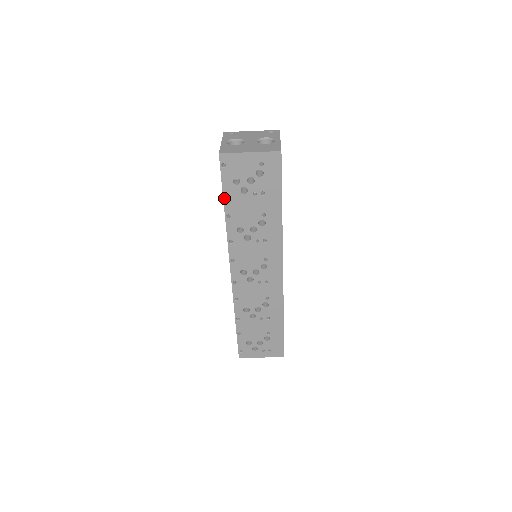
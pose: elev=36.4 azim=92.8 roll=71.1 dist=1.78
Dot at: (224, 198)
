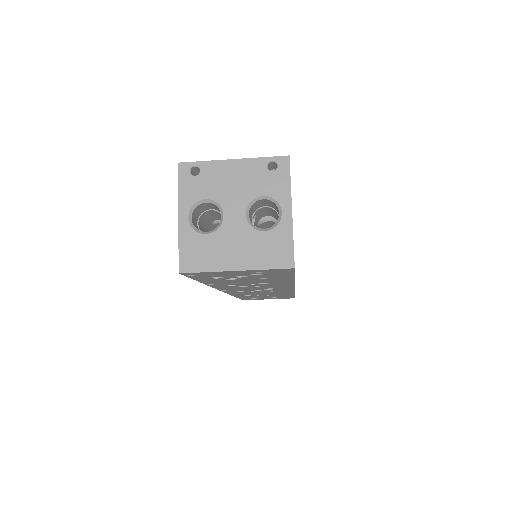
Dot at: (200, 281)
